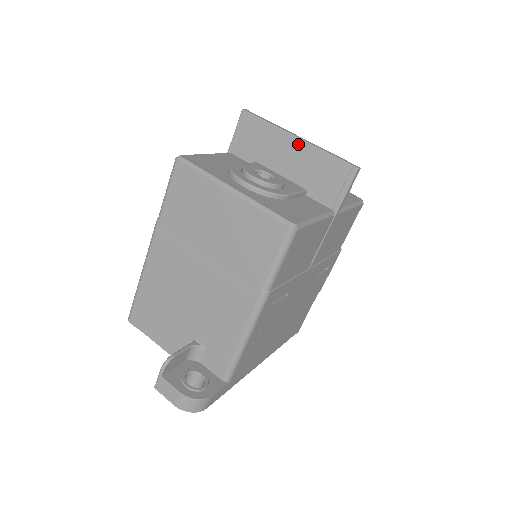
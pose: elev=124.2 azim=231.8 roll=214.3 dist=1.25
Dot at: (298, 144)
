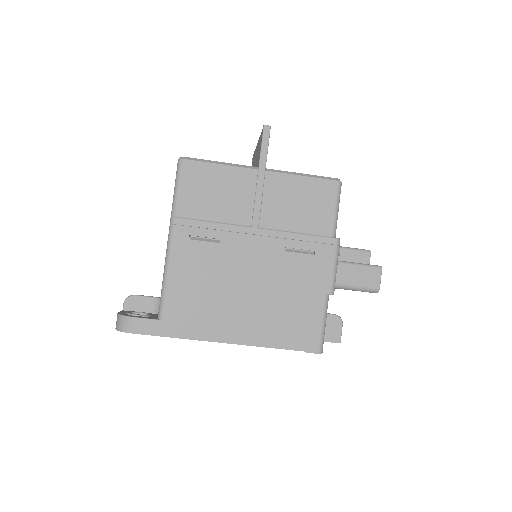
Dot at: (257, 146)
